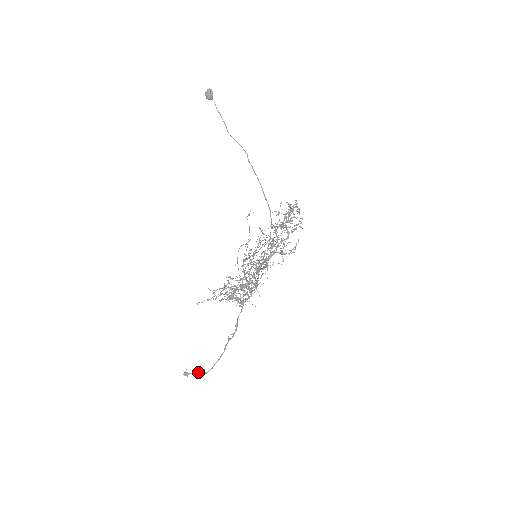
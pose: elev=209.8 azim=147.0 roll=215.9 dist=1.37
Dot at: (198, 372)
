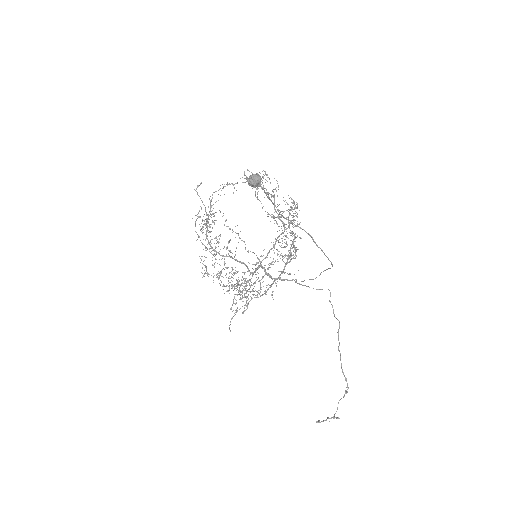
Dot at: occluded
